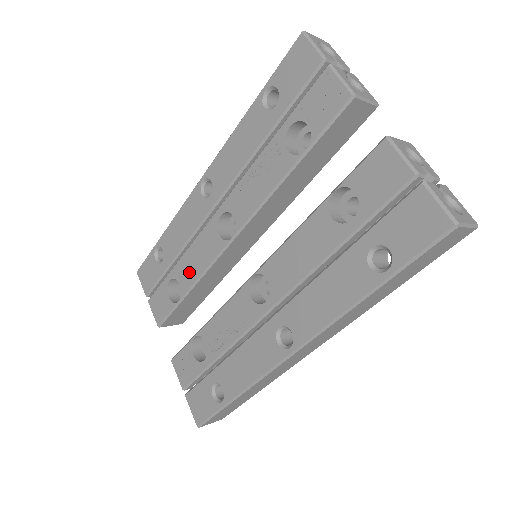
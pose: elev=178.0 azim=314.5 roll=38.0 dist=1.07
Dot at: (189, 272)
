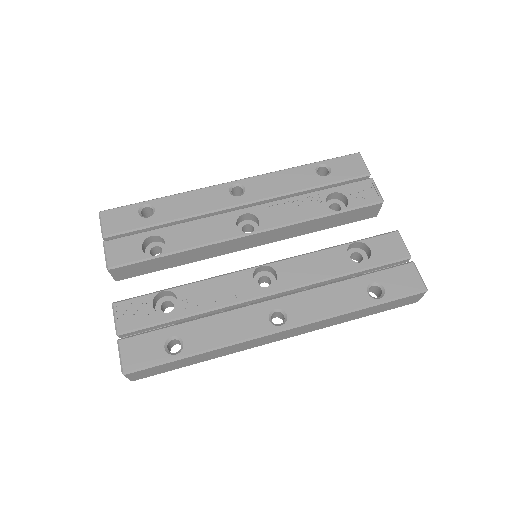
Dot at: (184, 238)
